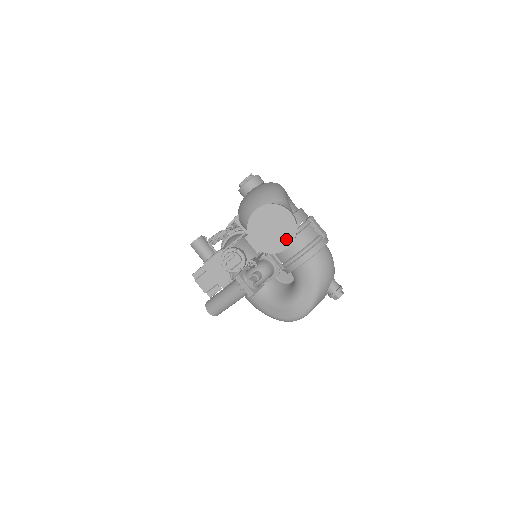
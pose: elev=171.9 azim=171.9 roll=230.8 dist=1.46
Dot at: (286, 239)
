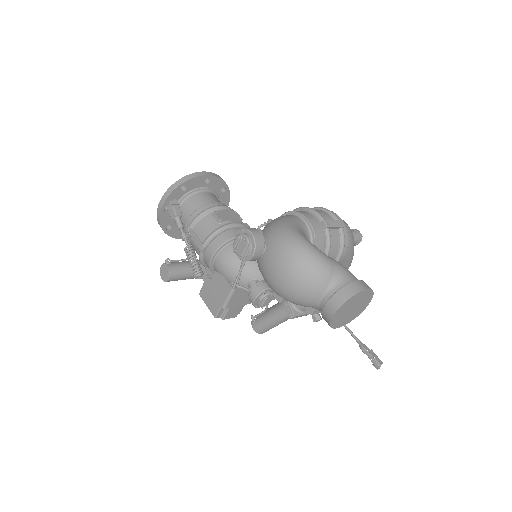
Dot at: (366, 303)
